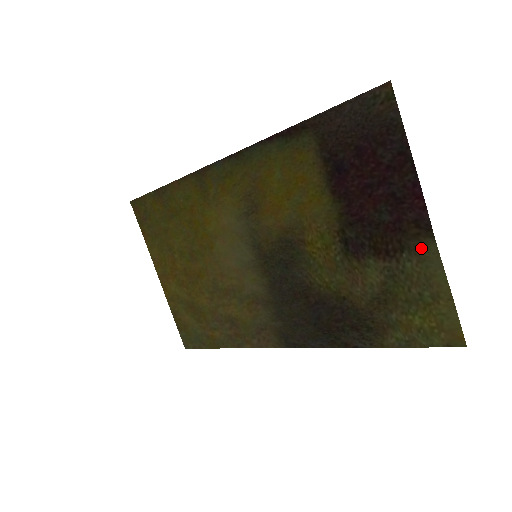
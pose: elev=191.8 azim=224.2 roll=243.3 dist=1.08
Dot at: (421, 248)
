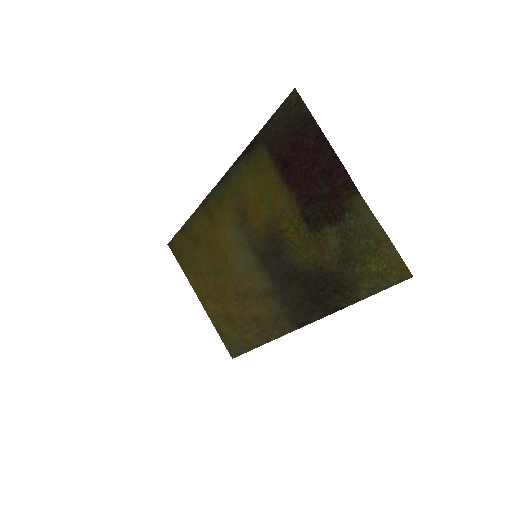
Dot at: (354, 205)
